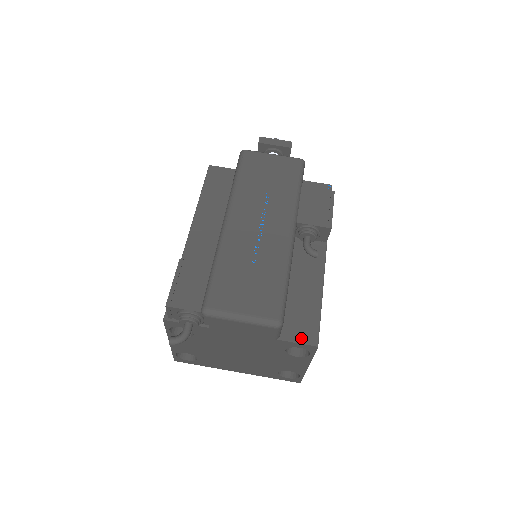
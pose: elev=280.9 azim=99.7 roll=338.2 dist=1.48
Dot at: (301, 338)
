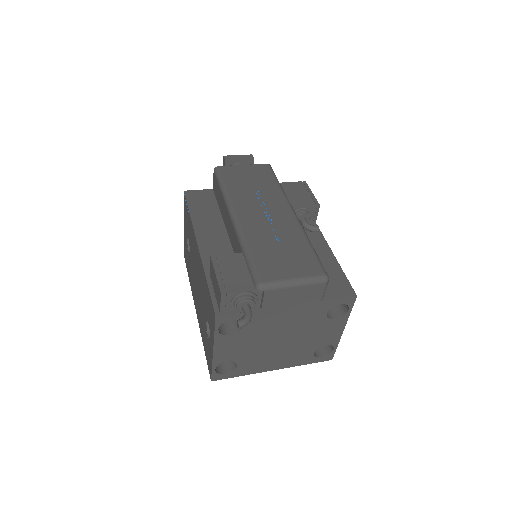
Dot at: (340, 294)
